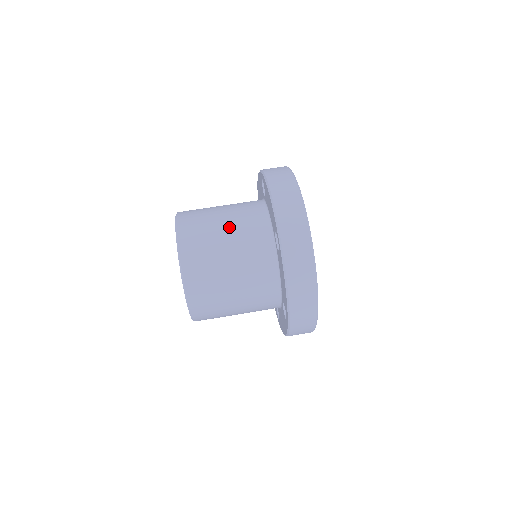
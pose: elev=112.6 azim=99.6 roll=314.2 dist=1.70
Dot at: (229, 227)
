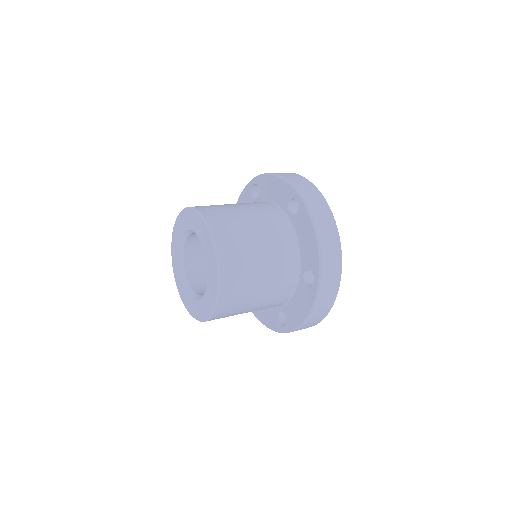
Dot at: occluded
